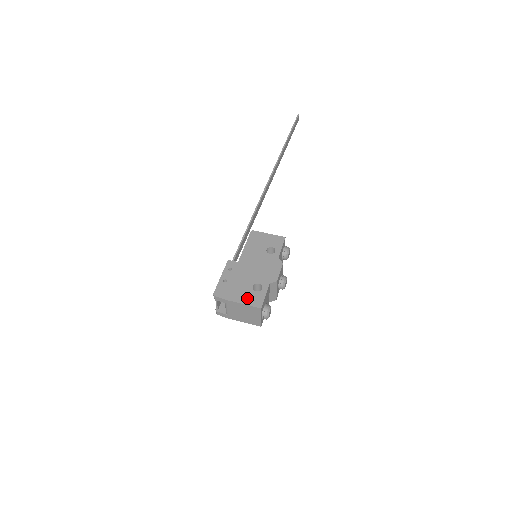
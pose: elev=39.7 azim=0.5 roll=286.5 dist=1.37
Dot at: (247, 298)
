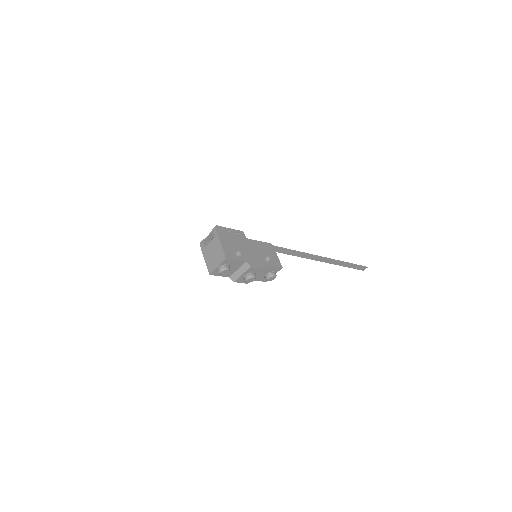
Dot at: (227, 248)
